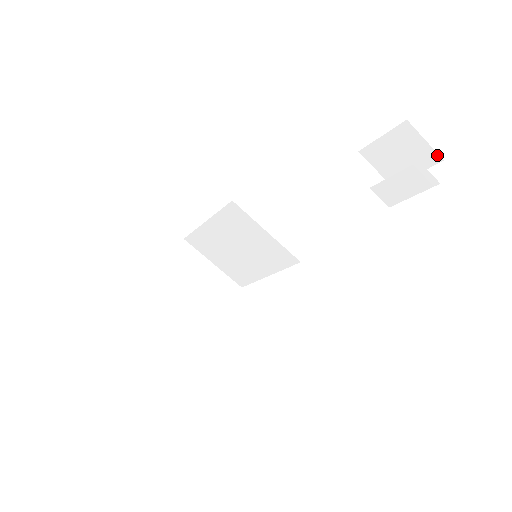
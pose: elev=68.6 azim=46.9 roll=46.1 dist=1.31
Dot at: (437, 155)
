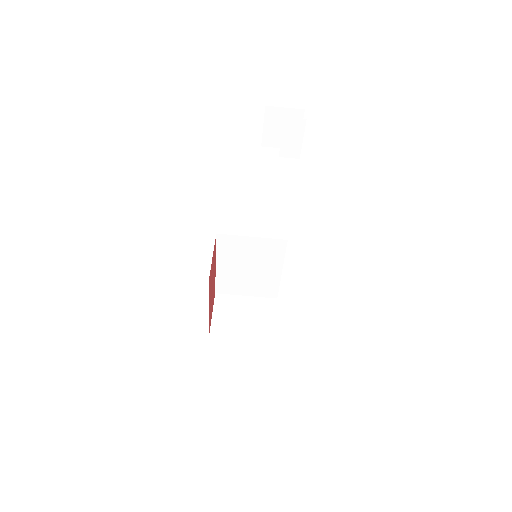
Dot at: (299, 110)
